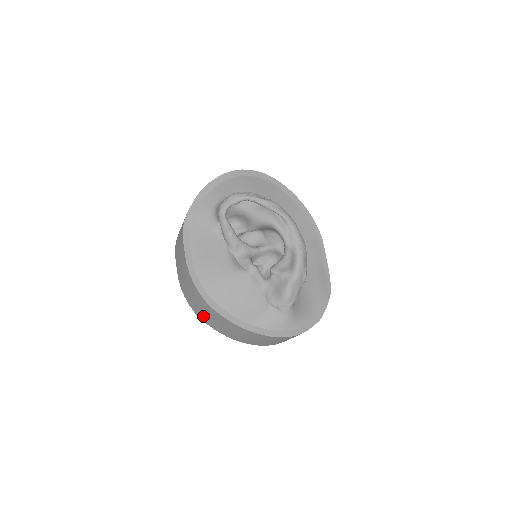
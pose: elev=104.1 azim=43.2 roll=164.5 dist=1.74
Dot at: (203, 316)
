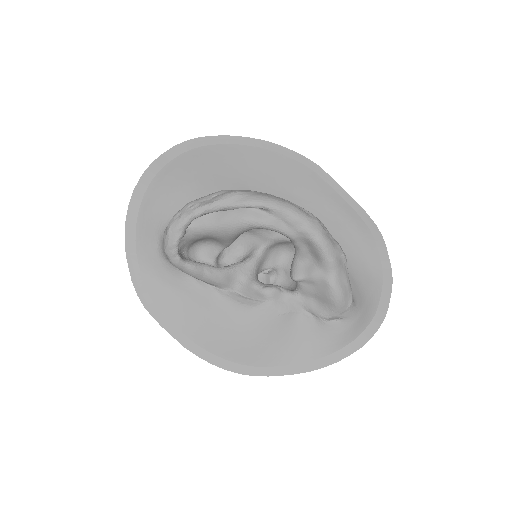
Dot at: occluded
